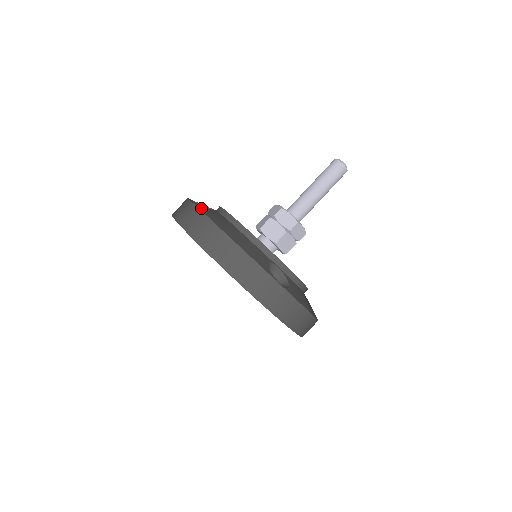
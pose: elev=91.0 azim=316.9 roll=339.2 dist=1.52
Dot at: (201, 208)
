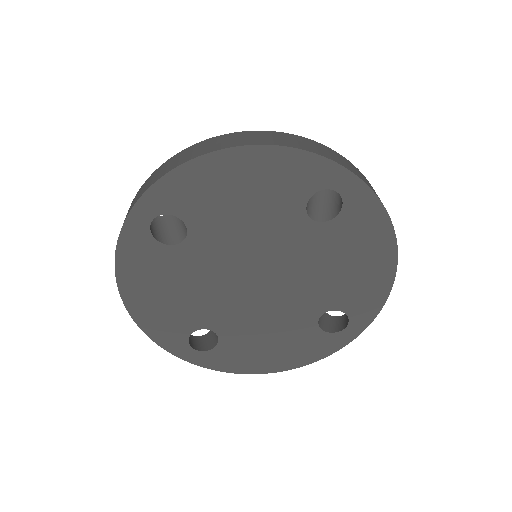
Dot at: occluded
